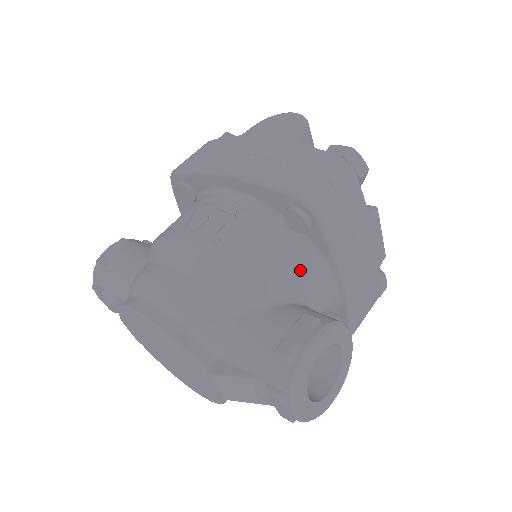
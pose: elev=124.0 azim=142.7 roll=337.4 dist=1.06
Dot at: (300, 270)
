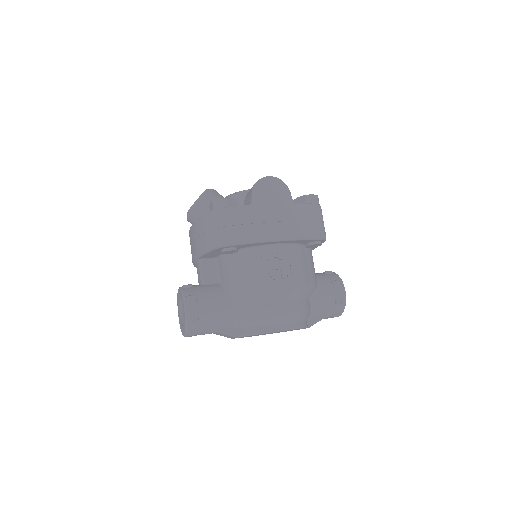
Dot at: (313, 262)
